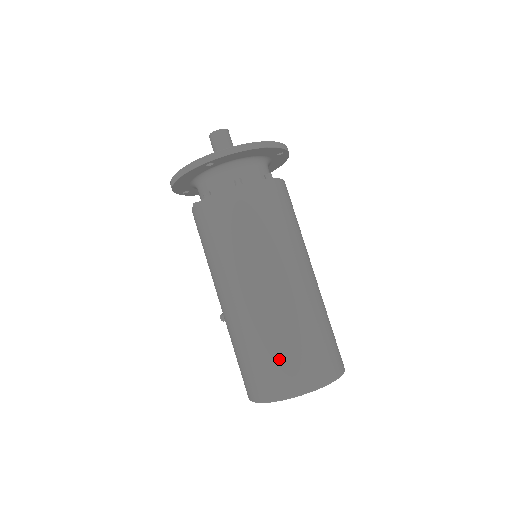
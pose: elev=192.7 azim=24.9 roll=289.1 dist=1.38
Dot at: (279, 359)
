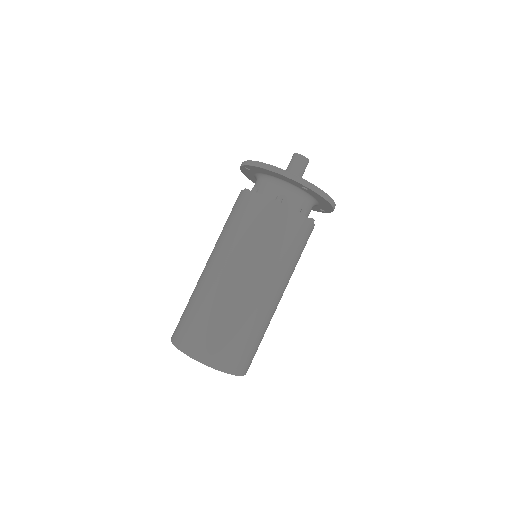
Dot at: (185, 315)
